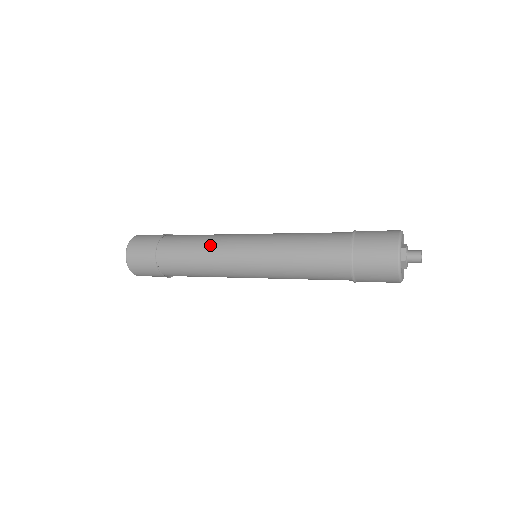
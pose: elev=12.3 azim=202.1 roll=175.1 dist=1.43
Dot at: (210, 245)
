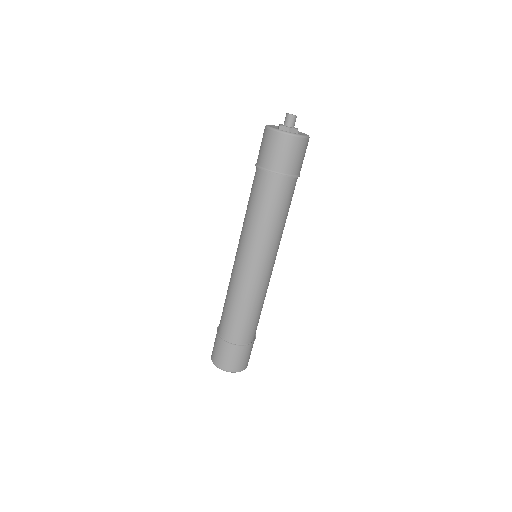
Dot at: occluded
